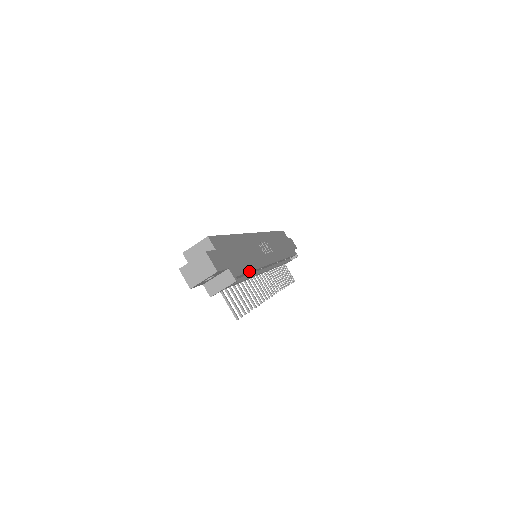
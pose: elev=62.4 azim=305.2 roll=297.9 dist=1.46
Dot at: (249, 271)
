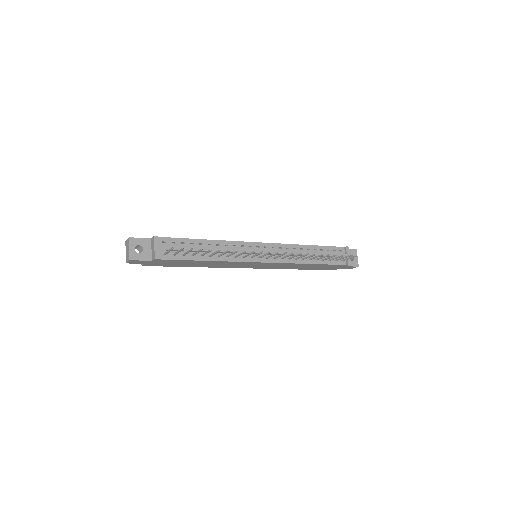
Dot at: (190, 239)
